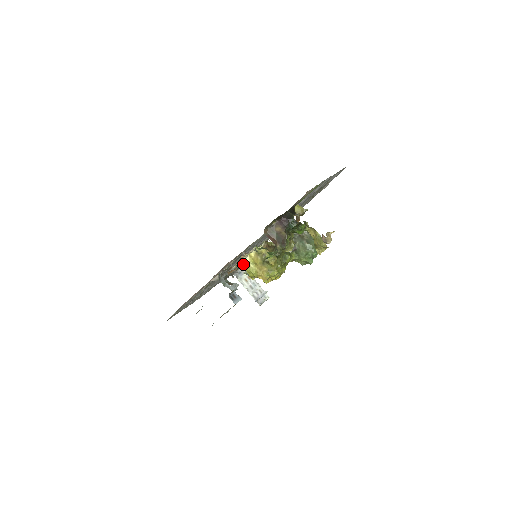
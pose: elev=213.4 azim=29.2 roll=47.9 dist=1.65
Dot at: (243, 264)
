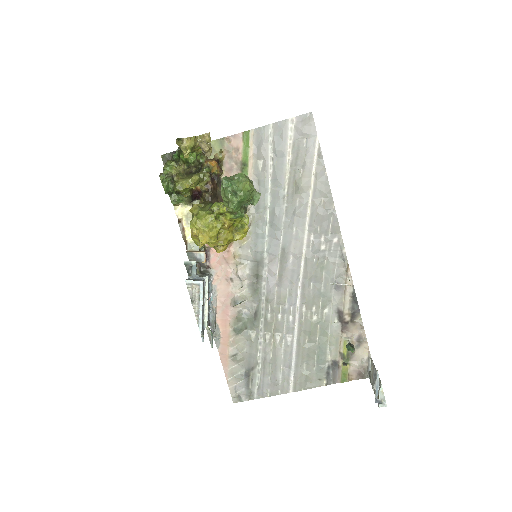
Dot at: (368, 351)
